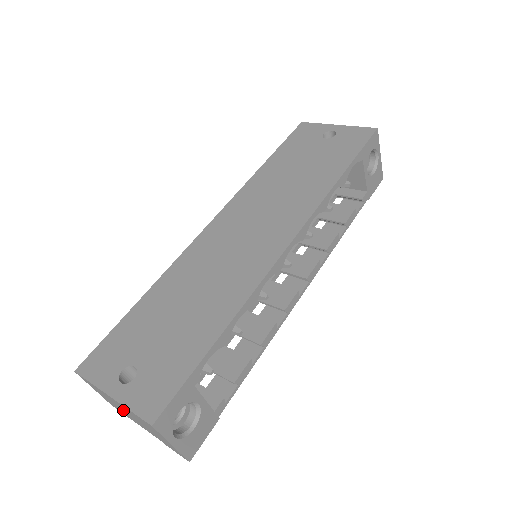
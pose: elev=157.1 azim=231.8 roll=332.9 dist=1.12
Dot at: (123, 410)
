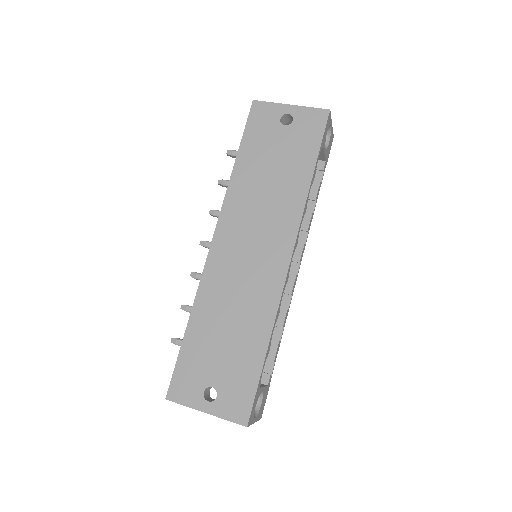
Dot at: occluded
